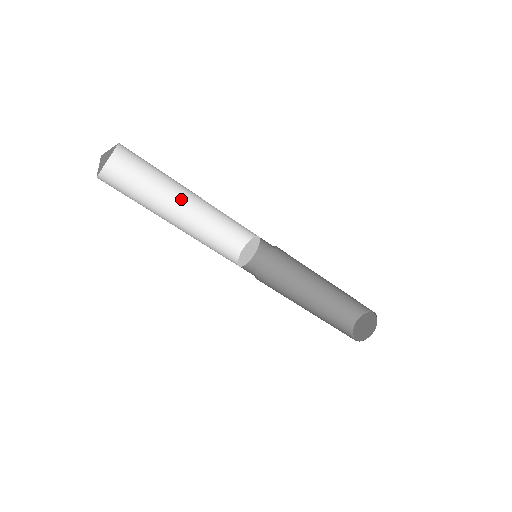
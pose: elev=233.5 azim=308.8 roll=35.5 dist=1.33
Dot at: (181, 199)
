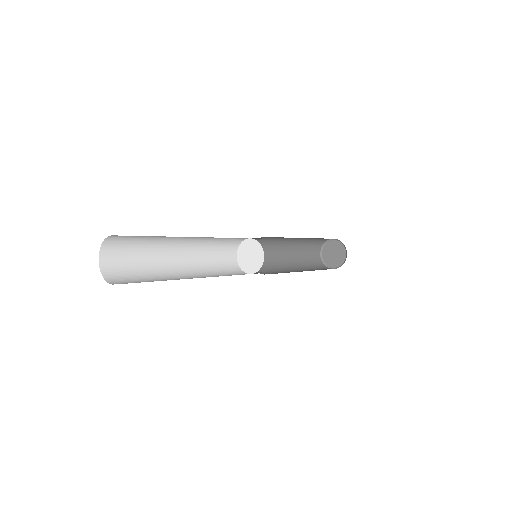
Dot at: (176, 249)
